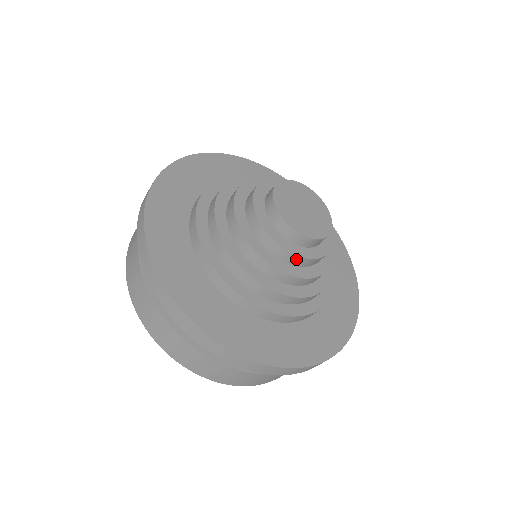
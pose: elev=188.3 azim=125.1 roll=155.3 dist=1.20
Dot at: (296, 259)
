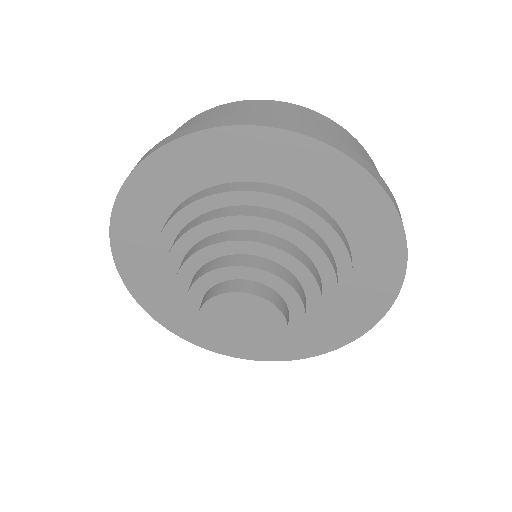
Dot at: occluded
